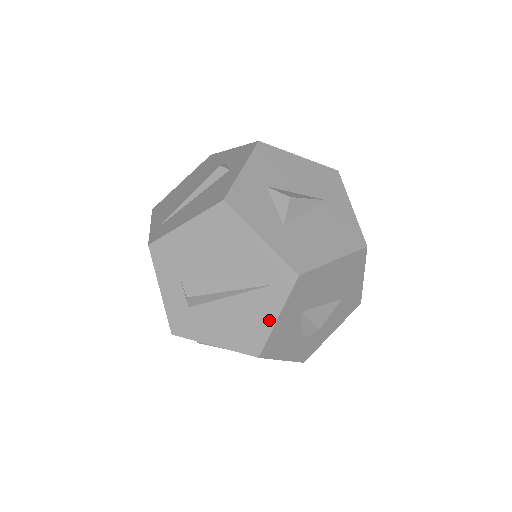
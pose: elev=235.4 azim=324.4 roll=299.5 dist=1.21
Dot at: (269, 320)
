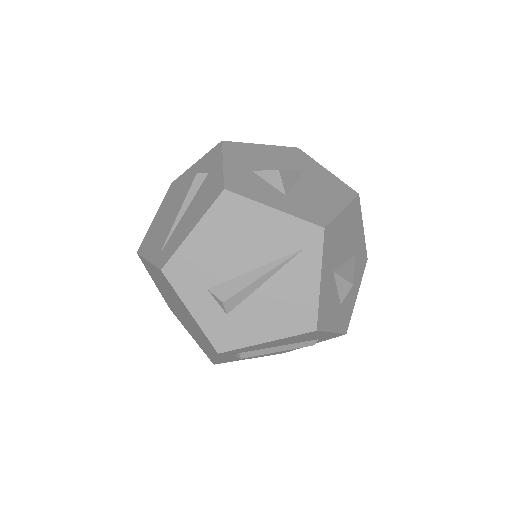
Dot at: (313, 286)
